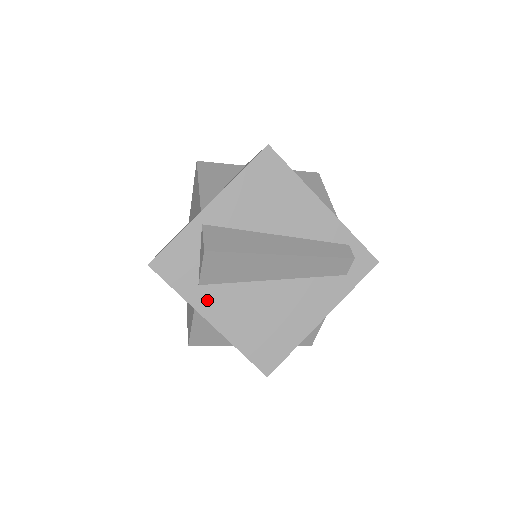
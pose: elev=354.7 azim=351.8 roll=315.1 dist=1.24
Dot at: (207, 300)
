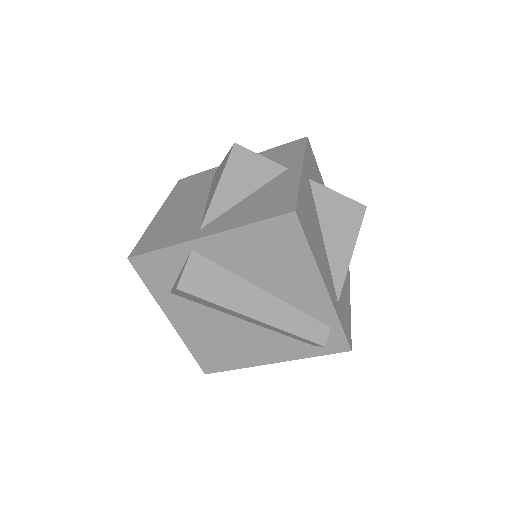
Dot at: (174, 306)
